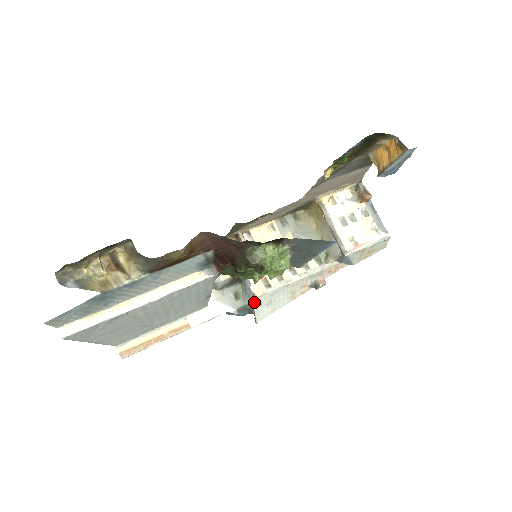
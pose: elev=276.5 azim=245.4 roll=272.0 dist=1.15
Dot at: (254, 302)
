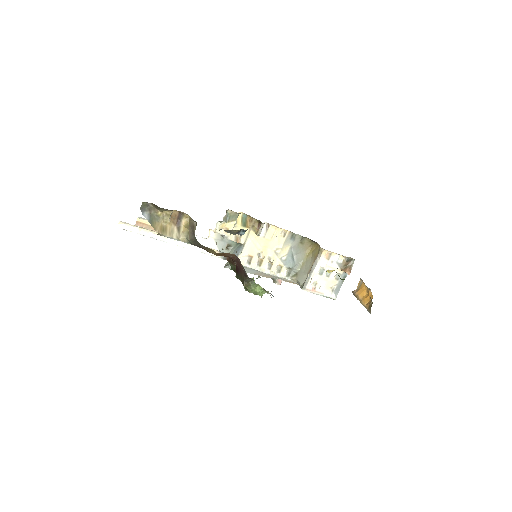
Dot at: occluded
